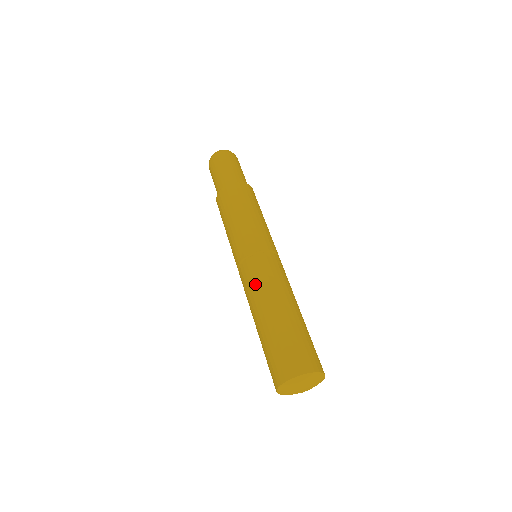
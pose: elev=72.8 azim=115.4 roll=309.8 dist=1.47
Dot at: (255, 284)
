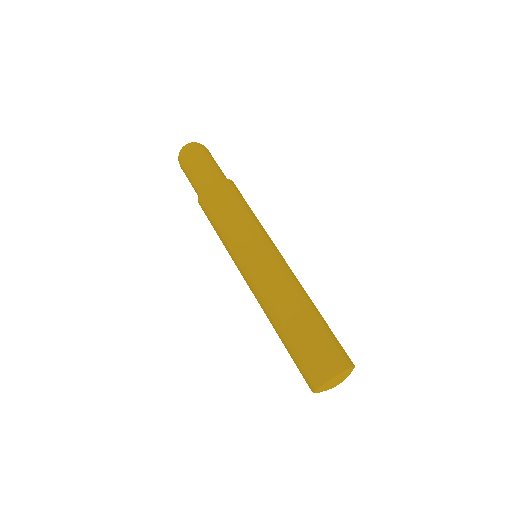
Dot at: (274, 284)
